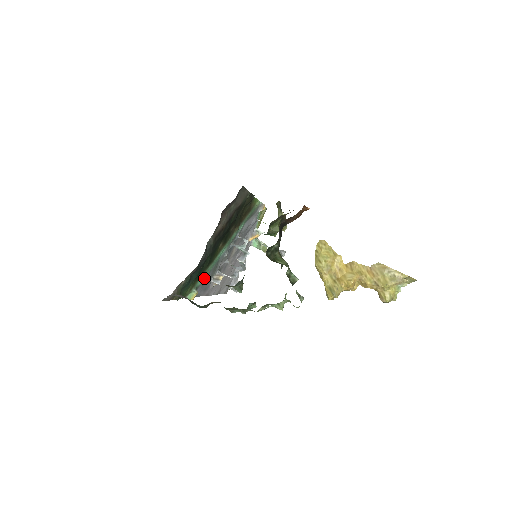
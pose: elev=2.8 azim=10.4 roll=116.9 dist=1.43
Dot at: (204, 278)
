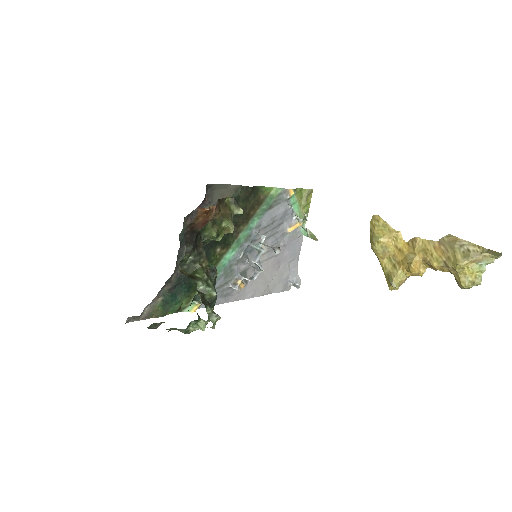
Dot at: occluded
